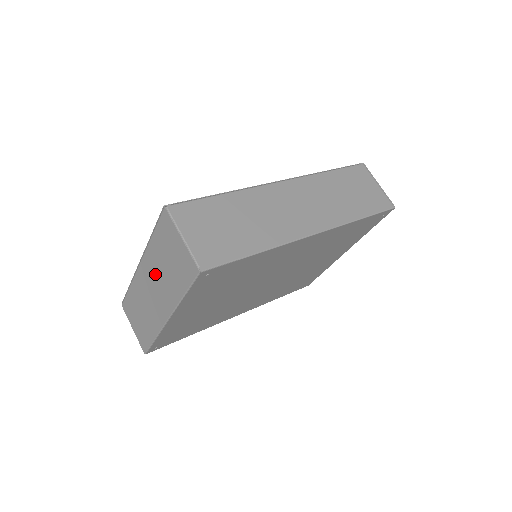
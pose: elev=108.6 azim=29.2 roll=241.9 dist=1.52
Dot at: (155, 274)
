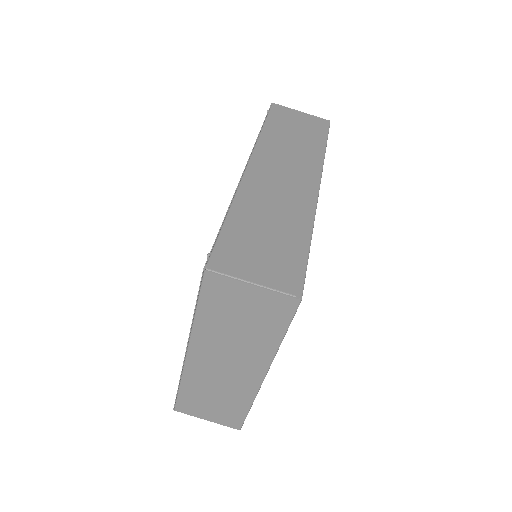
Dot at: (221, 347)
